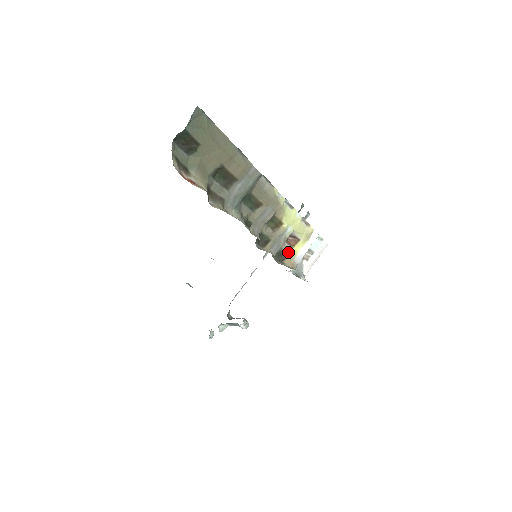
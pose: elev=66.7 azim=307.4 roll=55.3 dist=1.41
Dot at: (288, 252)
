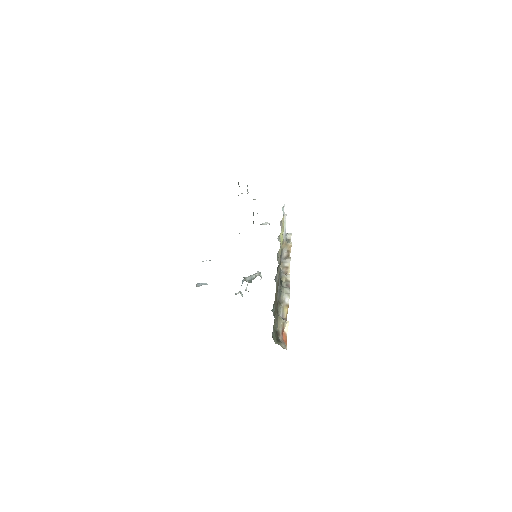
Dot at: occluded
